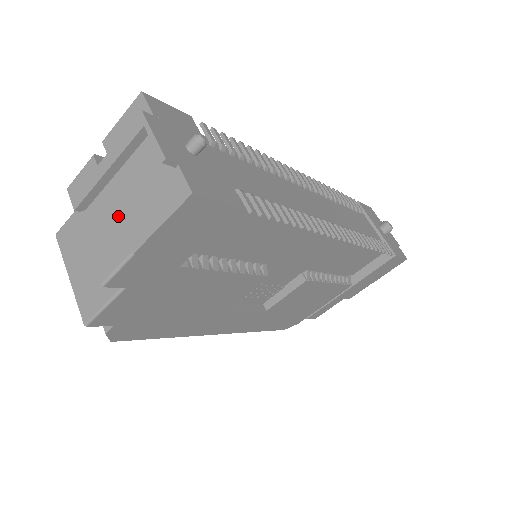
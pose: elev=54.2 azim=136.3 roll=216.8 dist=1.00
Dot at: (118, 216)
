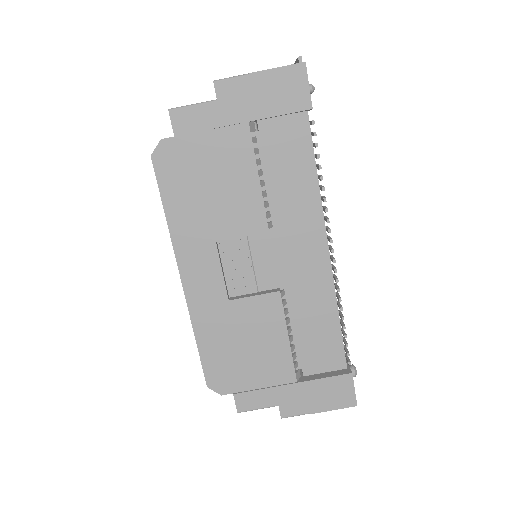
Dot at: occluded
